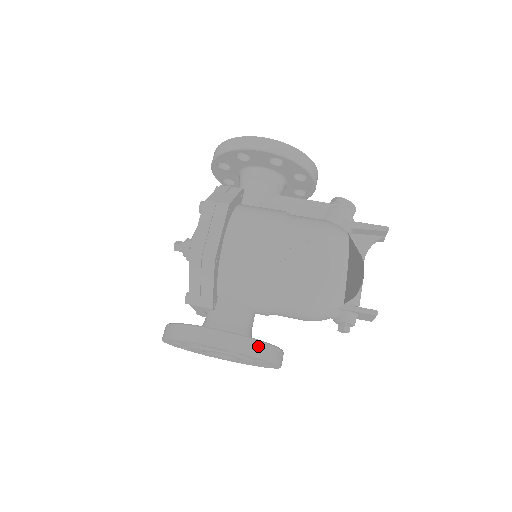
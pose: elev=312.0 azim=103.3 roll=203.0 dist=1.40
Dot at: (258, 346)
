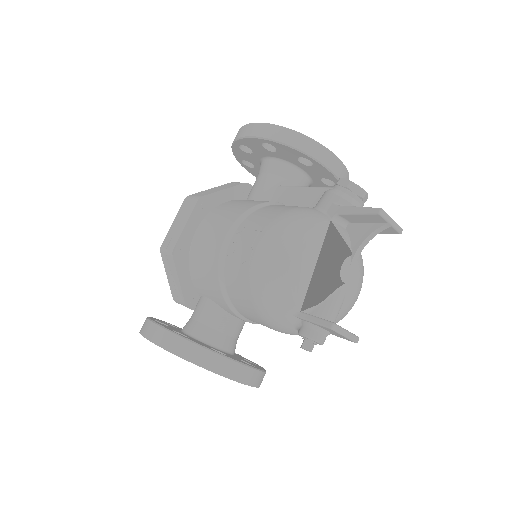
Dot at: (188, 347)
